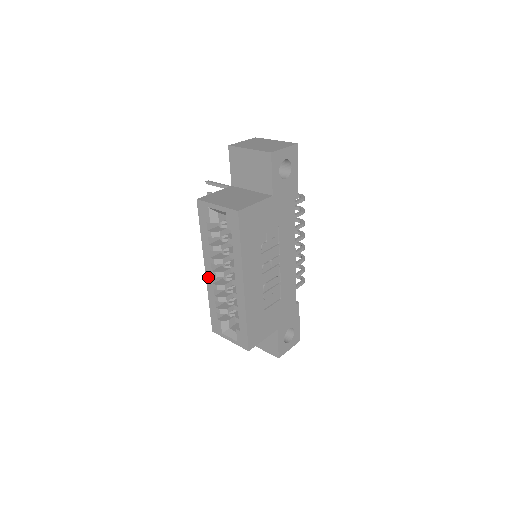
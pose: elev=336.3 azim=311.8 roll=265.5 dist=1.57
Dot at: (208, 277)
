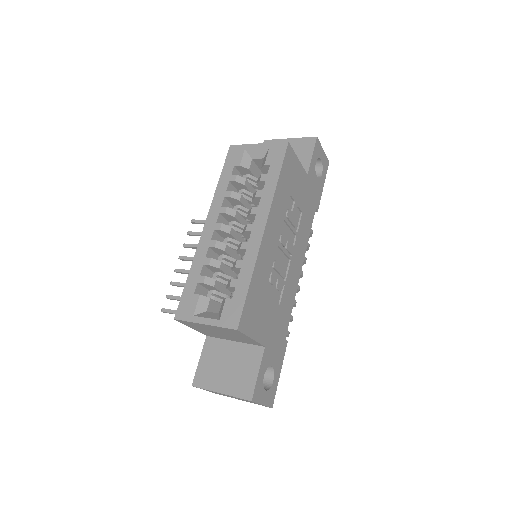
Dot at: (205, 233)
